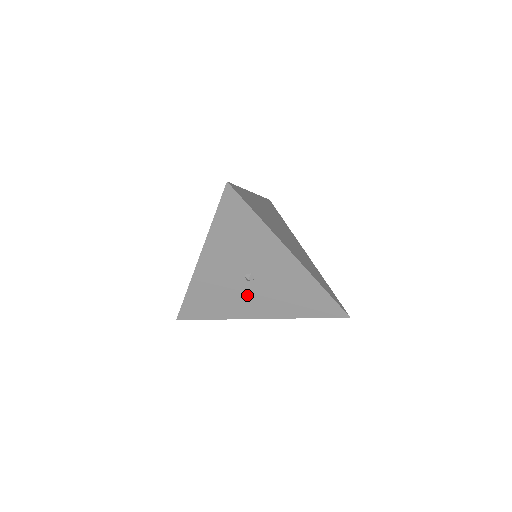
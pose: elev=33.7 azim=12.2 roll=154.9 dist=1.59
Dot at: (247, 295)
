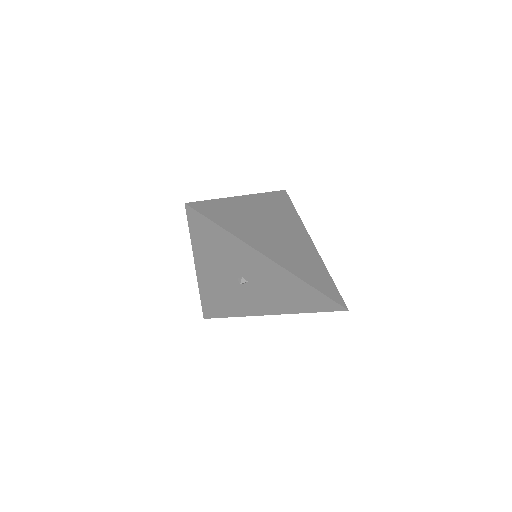
Dot at: (248, 296)
